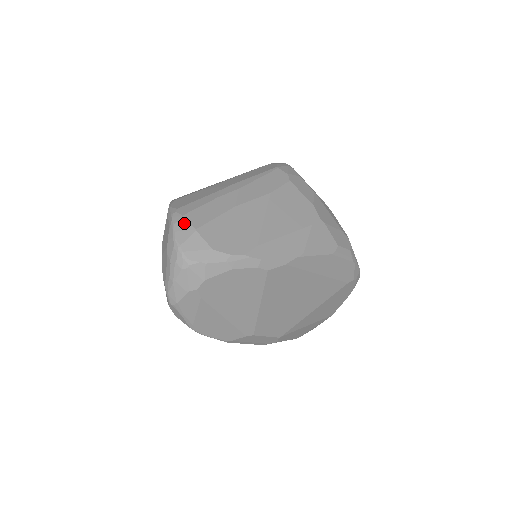
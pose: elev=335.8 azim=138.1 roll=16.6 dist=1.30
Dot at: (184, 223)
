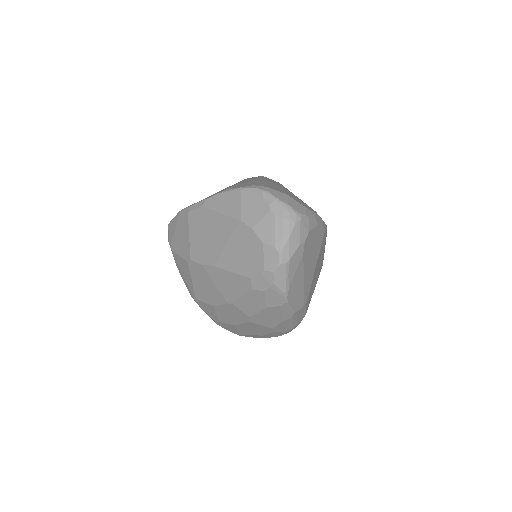
Dot at: (274, 191)
